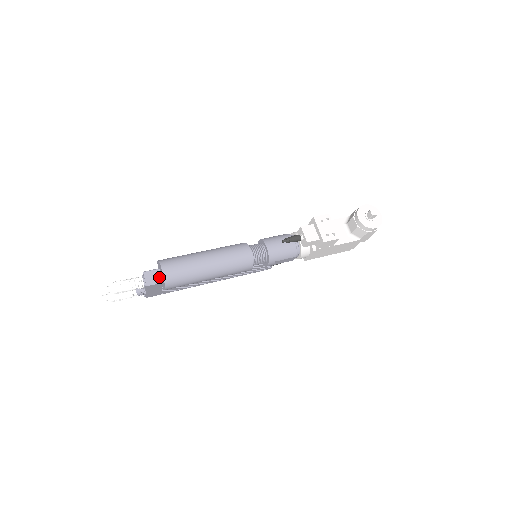
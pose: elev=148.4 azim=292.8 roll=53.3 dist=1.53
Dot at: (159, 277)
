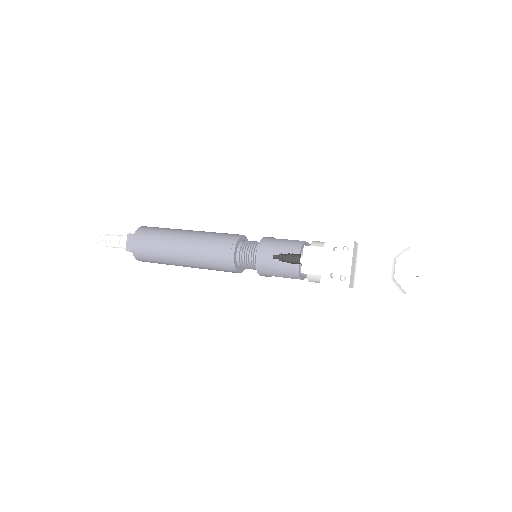
Dot at: occluded
